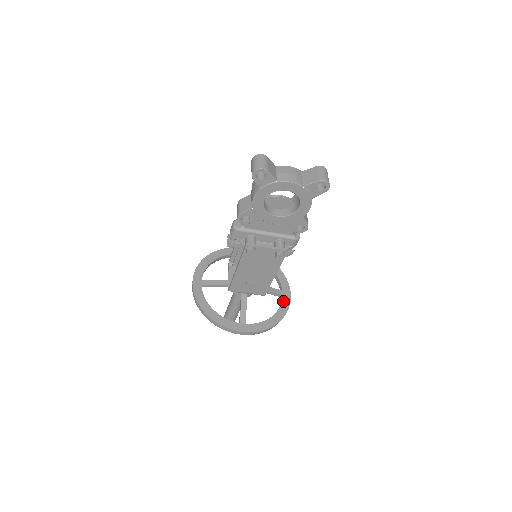
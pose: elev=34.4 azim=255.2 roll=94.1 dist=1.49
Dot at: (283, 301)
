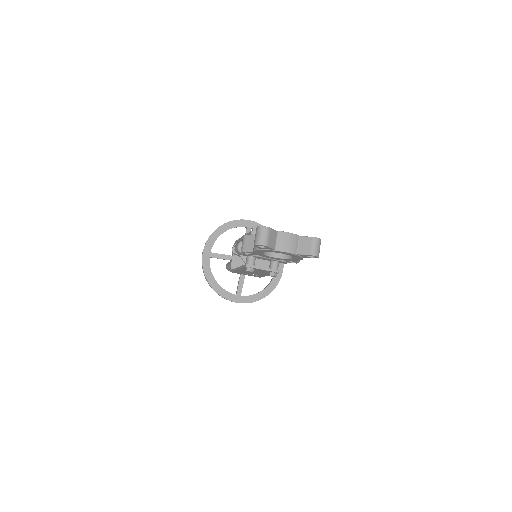
Dot at: occluded
